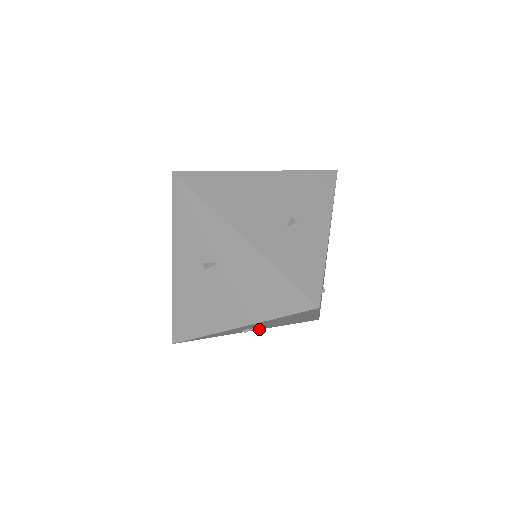
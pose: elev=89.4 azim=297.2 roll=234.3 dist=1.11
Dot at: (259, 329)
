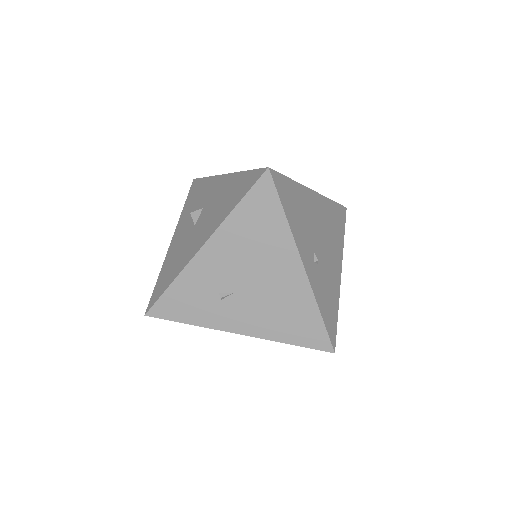
Dot at: (249, 335)
